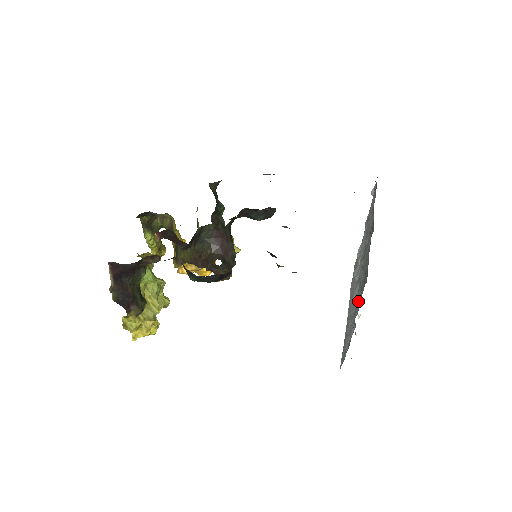
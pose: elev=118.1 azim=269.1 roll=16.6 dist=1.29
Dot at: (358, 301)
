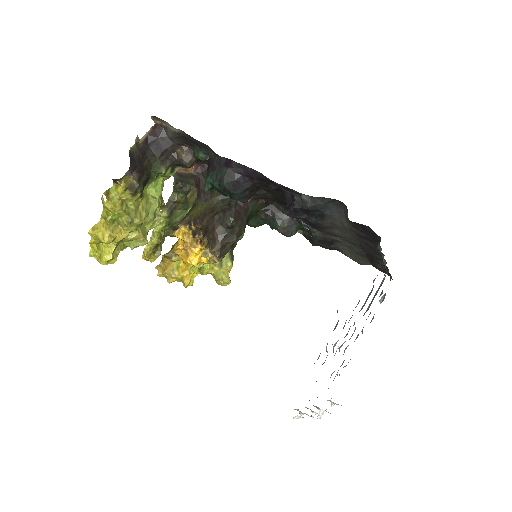
Dot at: occluded
